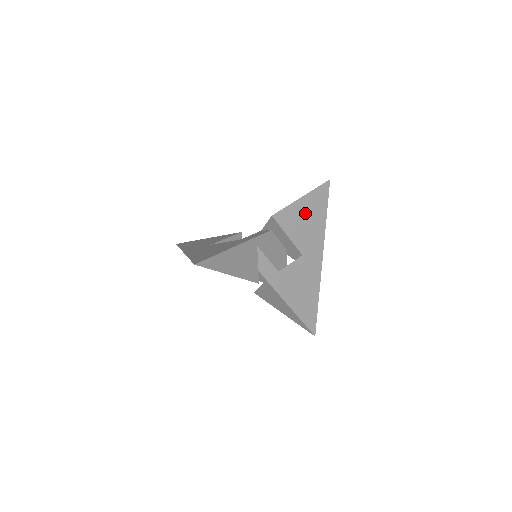
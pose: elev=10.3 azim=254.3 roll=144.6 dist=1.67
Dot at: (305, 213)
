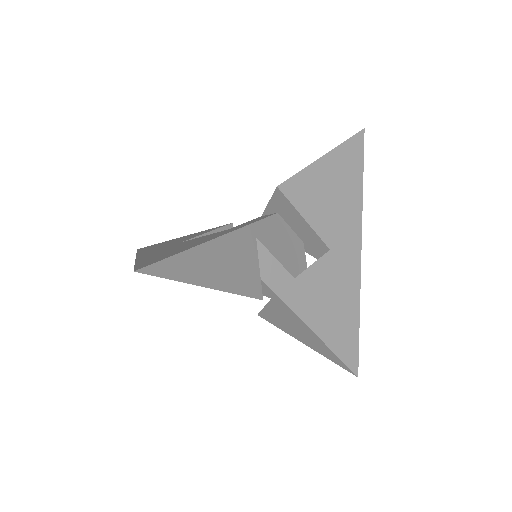
Dot at: (330, 182)
